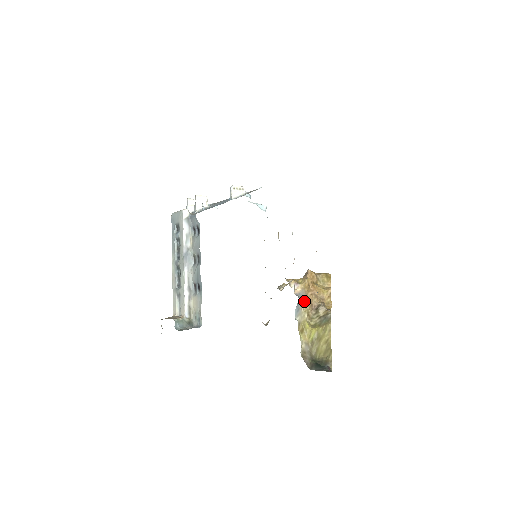
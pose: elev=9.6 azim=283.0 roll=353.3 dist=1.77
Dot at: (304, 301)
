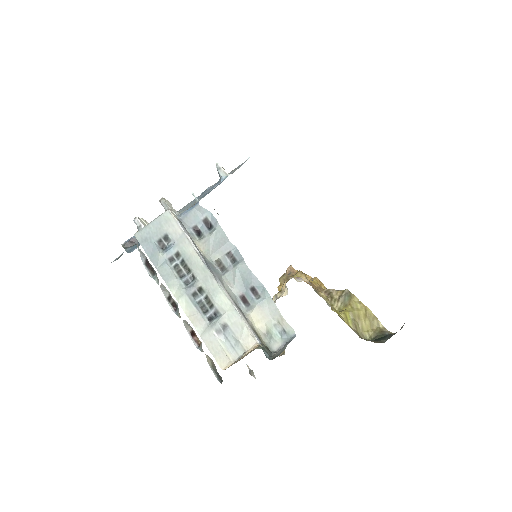
Dot at: (316, 291)
